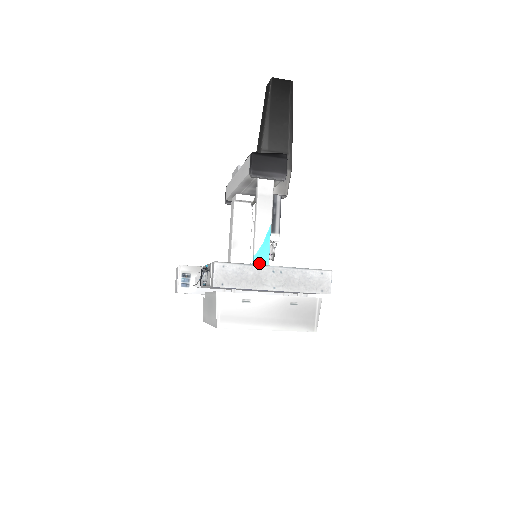
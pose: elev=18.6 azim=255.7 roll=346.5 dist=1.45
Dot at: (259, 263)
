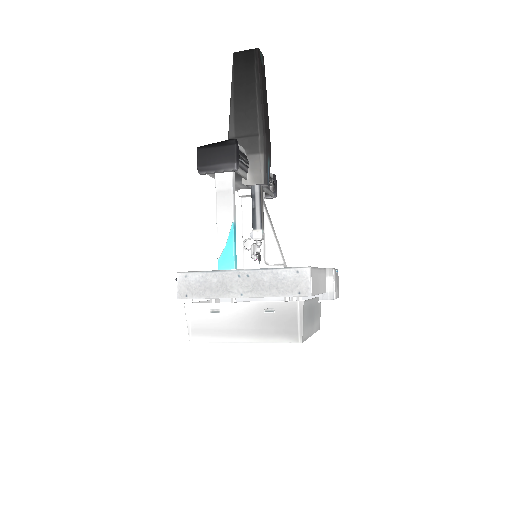
Dot at: (224, 268)
